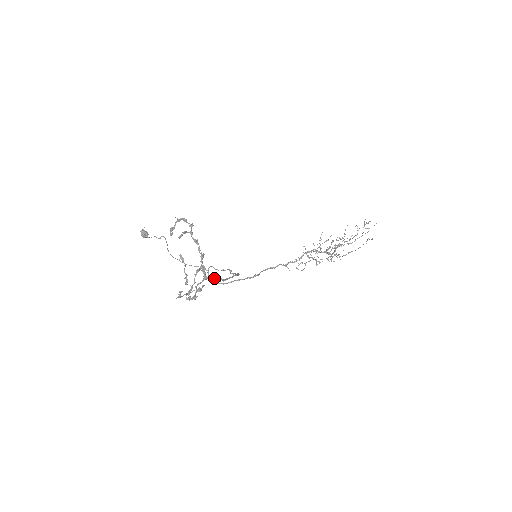
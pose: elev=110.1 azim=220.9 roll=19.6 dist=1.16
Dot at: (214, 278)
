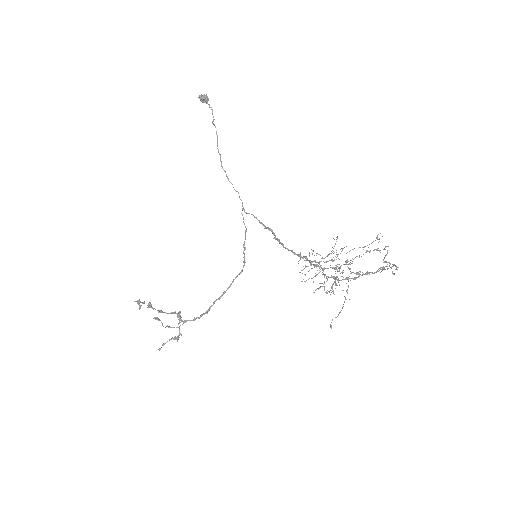
Dot at: (193, 320)
